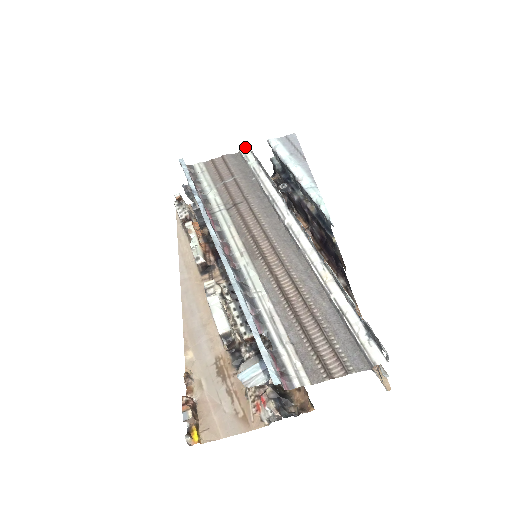
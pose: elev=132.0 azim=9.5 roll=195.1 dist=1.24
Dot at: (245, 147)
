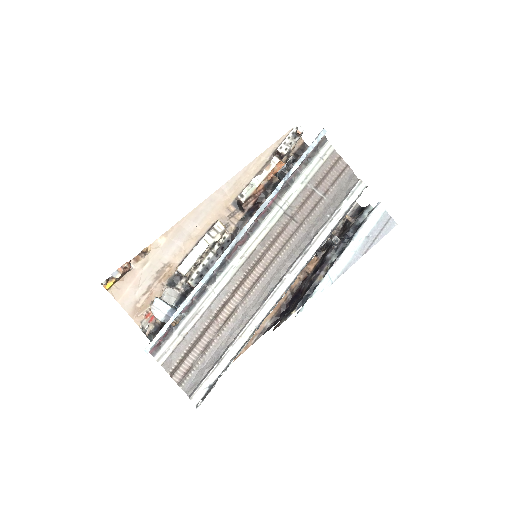
Dot at: occluded
